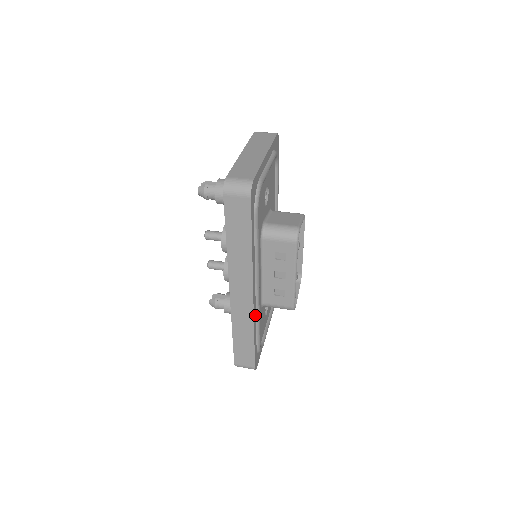
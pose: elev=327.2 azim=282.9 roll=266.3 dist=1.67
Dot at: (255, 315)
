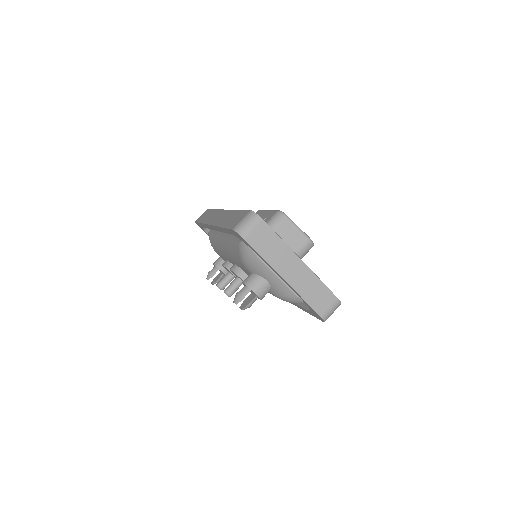
Dot at: occluded
